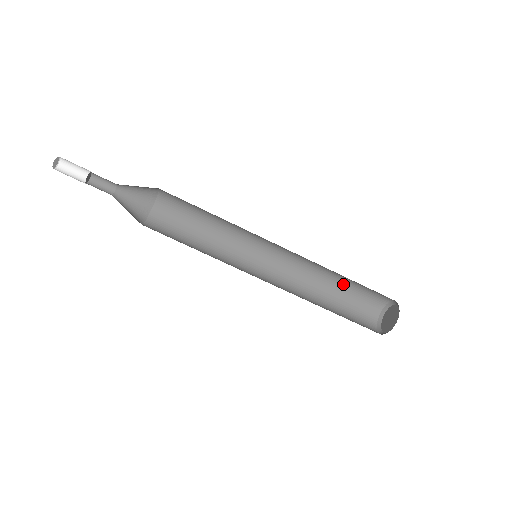
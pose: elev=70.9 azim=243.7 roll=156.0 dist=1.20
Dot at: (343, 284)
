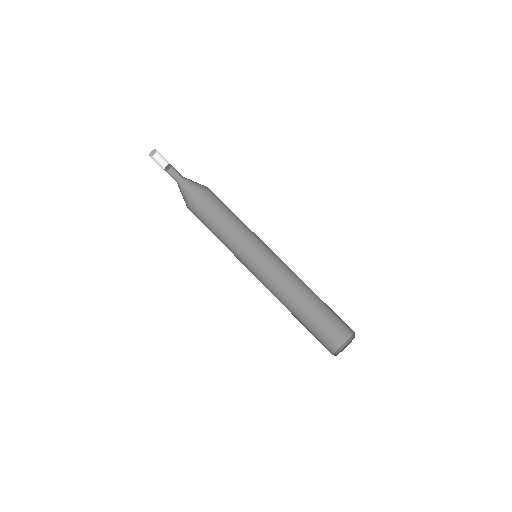
Dot at: (310, 315)
